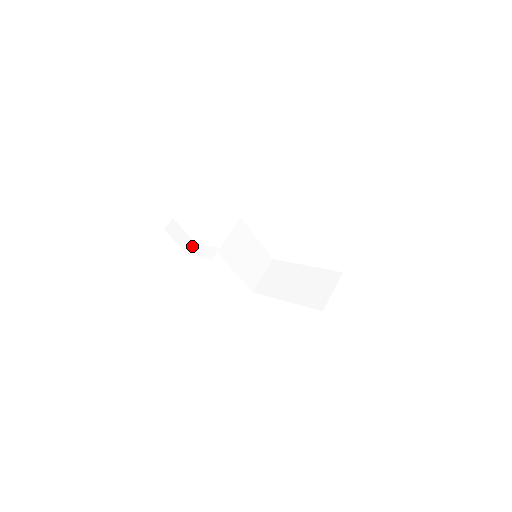
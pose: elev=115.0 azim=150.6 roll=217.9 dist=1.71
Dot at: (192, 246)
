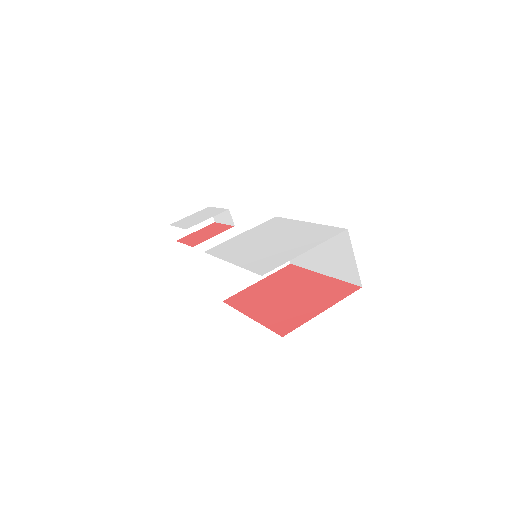
Dot at: occluded
